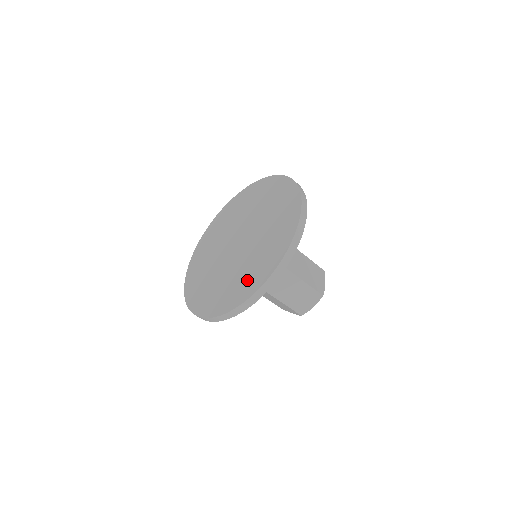
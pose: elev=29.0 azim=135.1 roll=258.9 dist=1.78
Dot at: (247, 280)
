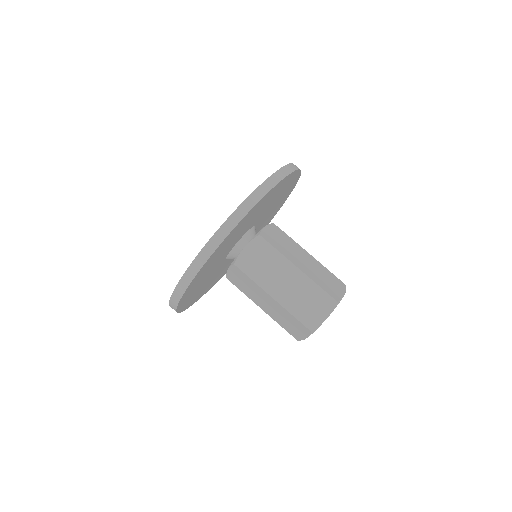
Dot at: occluded
